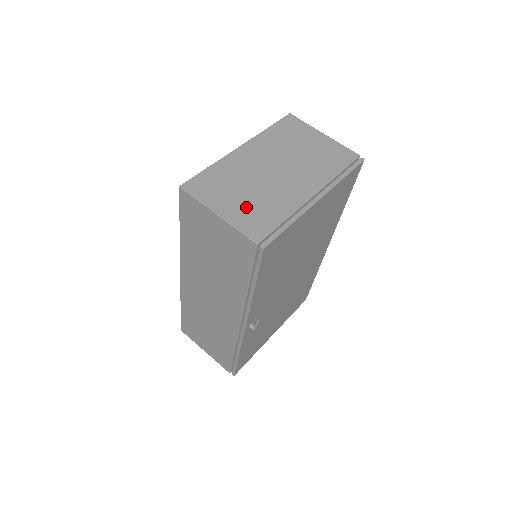
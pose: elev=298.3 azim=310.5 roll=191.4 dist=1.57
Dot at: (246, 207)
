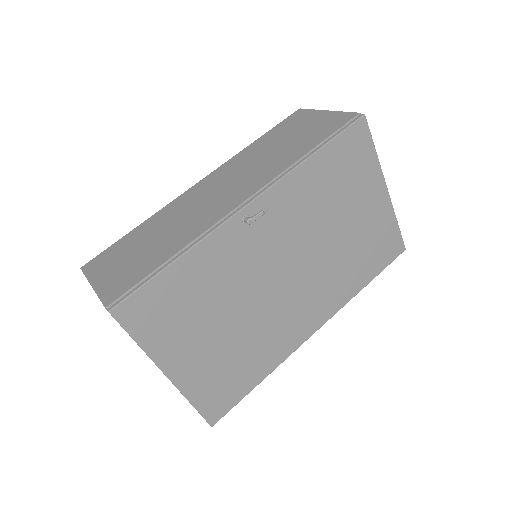
Dot at: occluded
